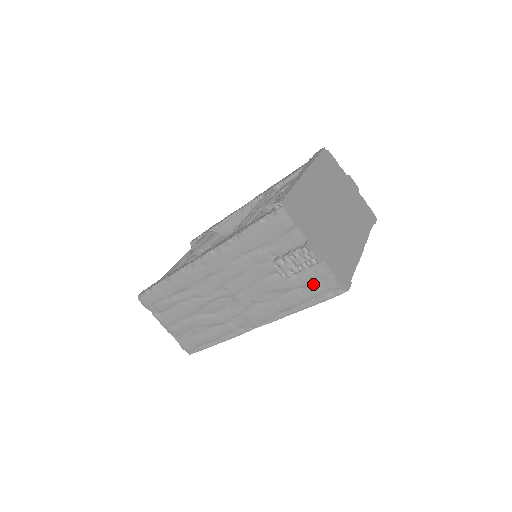
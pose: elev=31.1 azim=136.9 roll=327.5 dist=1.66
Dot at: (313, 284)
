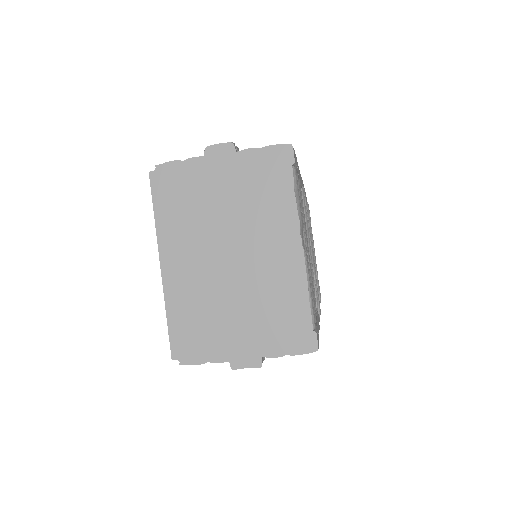
Dot at: occluded
